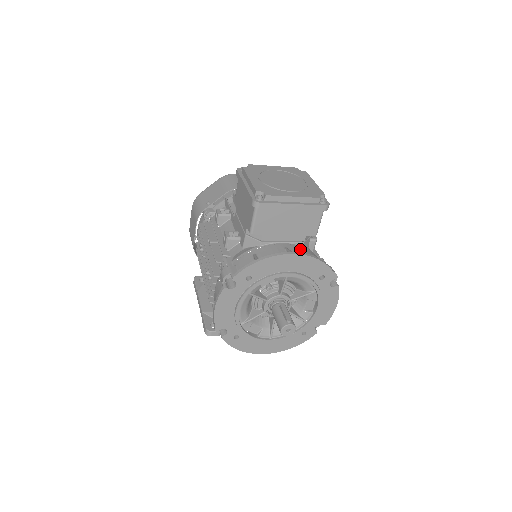
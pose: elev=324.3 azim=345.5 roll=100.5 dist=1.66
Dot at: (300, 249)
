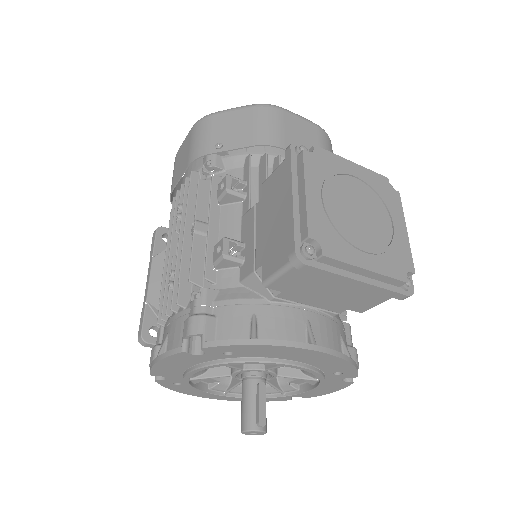
Dot at: (328, 326)
